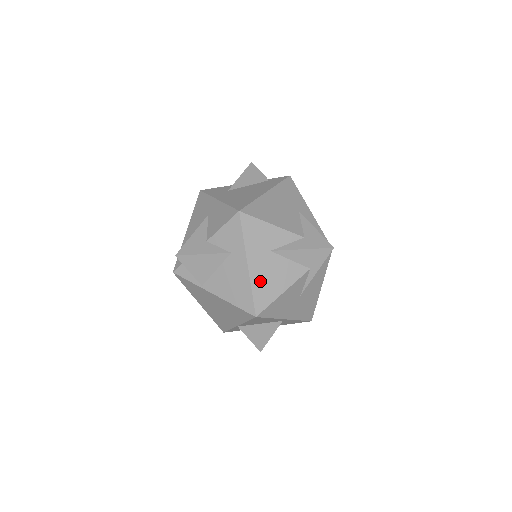
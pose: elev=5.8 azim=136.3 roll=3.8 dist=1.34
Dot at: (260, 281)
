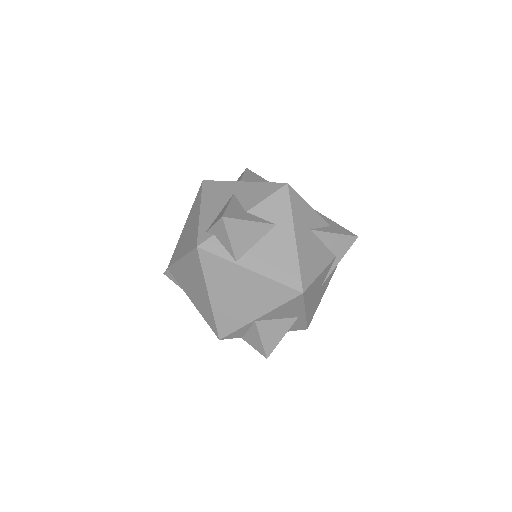
Dot at: (304, 257)
